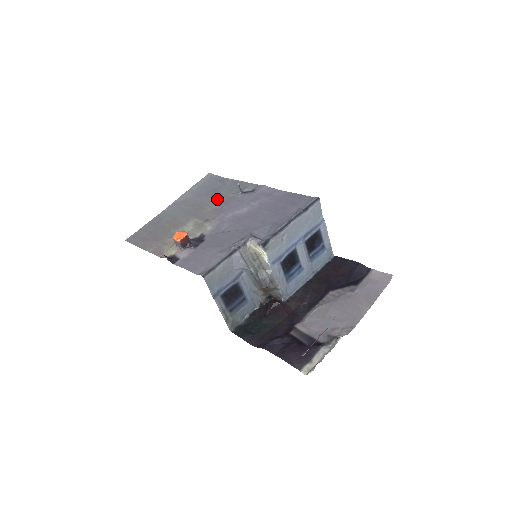
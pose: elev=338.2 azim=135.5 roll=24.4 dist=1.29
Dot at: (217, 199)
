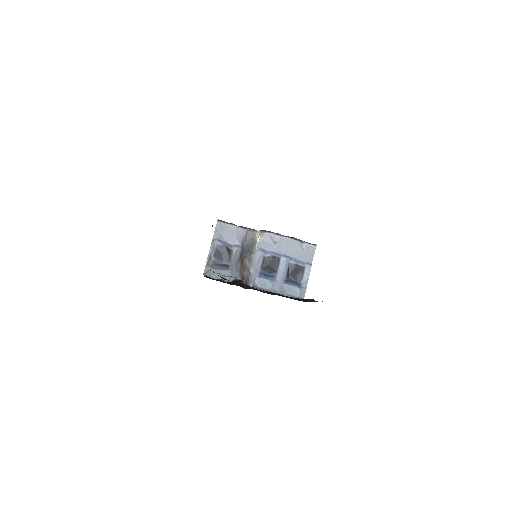
Dot at: occluded
